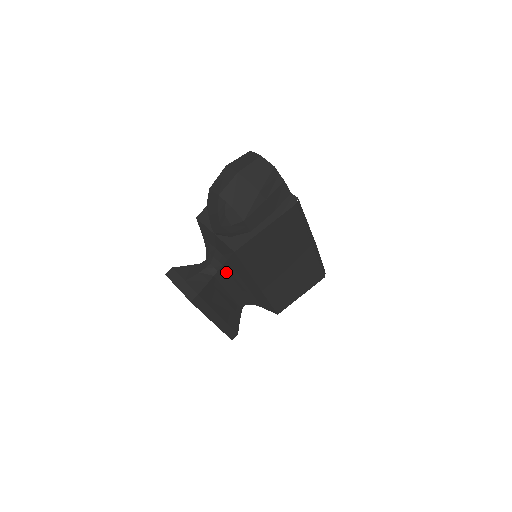
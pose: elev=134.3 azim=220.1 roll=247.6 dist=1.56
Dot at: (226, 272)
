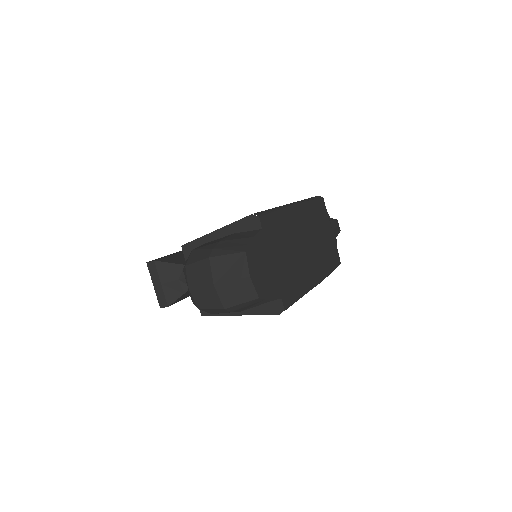
Dot at: occluded
